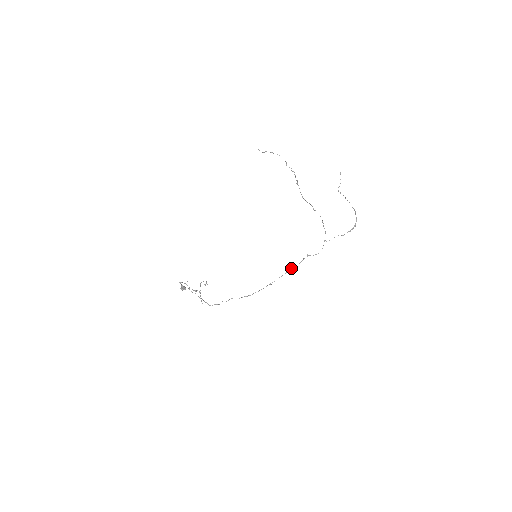
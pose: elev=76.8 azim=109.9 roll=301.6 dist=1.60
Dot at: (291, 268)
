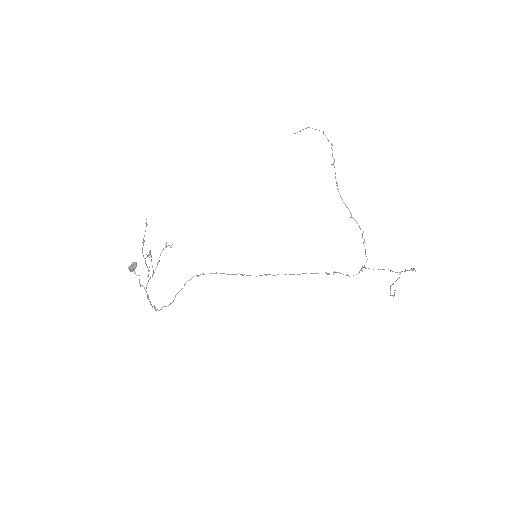
Dot at: (304, 273)
